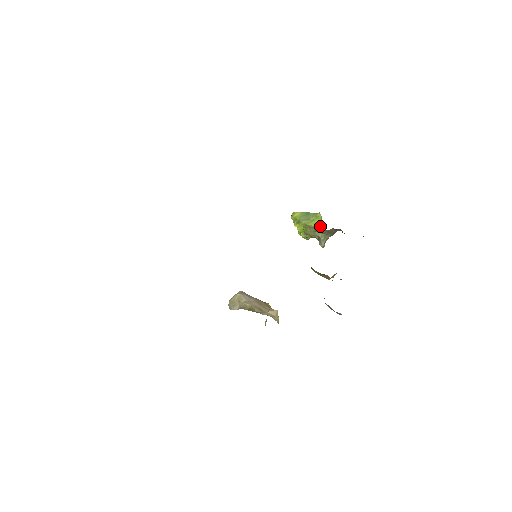
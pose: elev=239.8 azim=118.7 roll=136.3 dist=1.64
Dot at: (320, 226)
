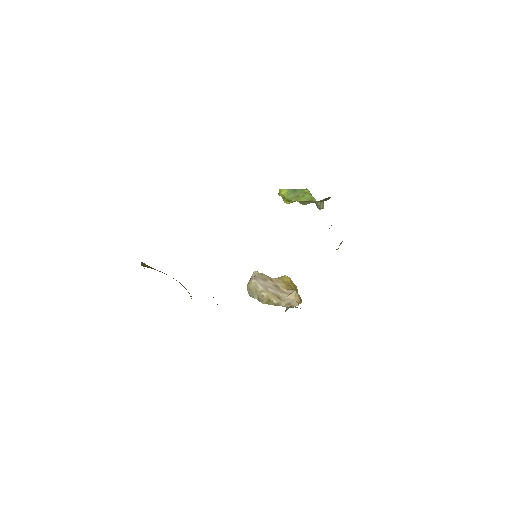
Dot at: (312, 200)
